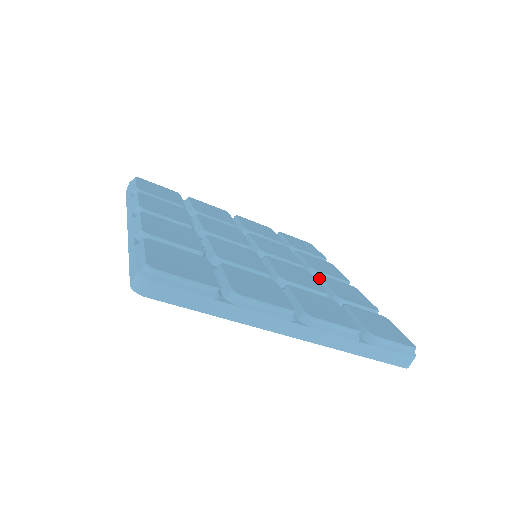
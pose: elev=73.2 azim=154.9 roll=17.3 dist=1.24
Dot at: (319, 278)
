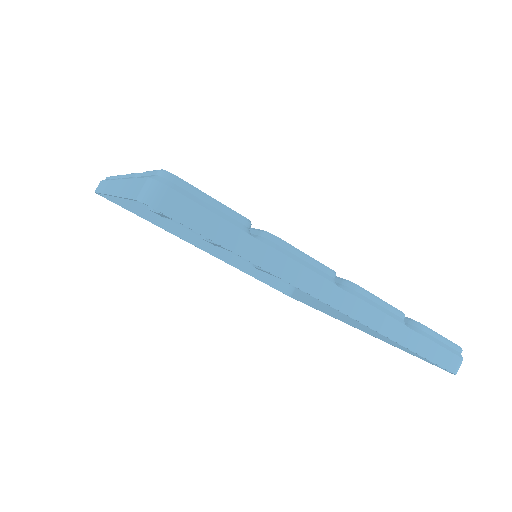
Dot at: occluded
